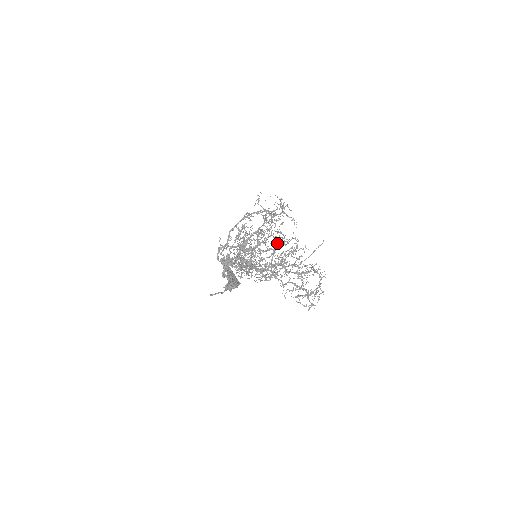
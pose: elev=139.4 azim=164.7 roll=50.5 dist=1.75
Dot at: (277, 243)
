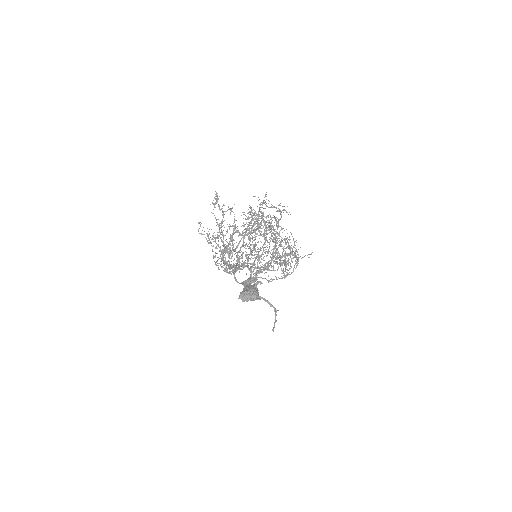
Dot at: (267, 234)
